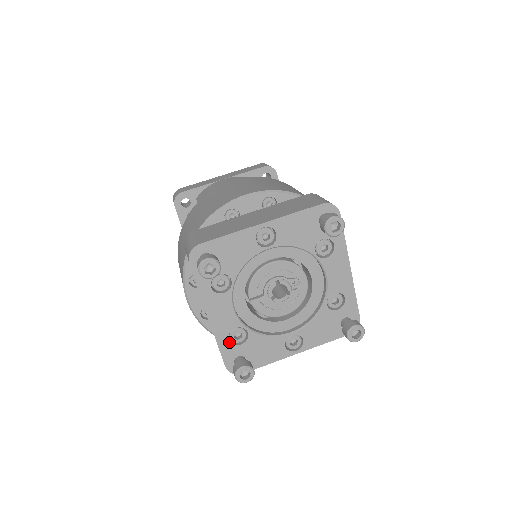
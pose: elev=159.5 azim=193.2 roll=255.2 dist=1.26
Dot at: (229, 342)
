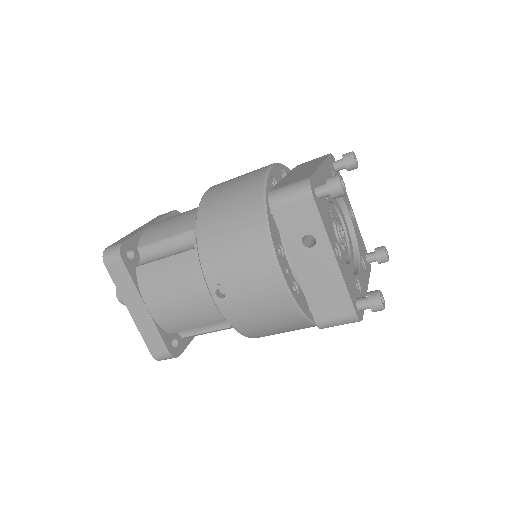
Dot at: (320, 182)
